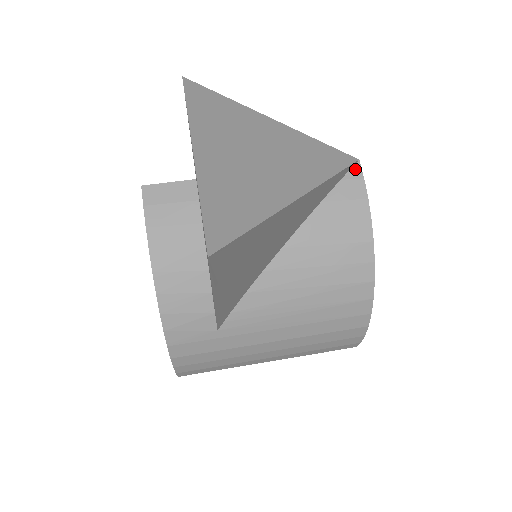
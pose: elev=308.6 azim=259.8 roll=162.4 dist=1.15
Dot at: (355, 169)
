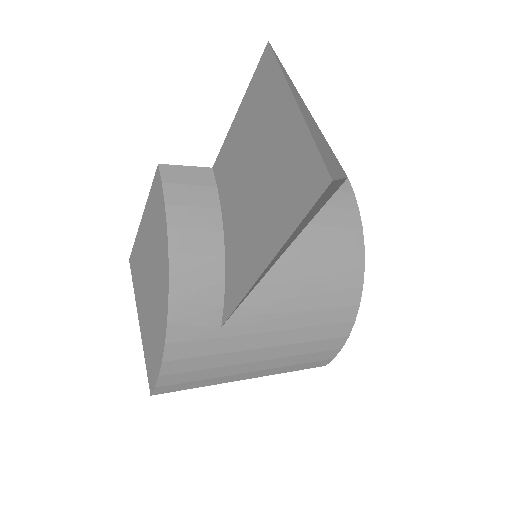
Dot at: (346, 184)
